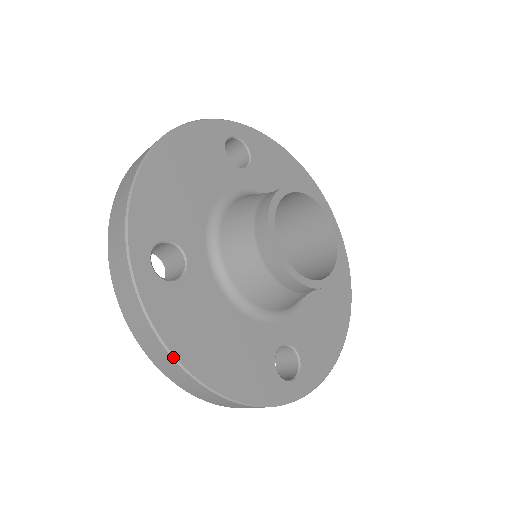
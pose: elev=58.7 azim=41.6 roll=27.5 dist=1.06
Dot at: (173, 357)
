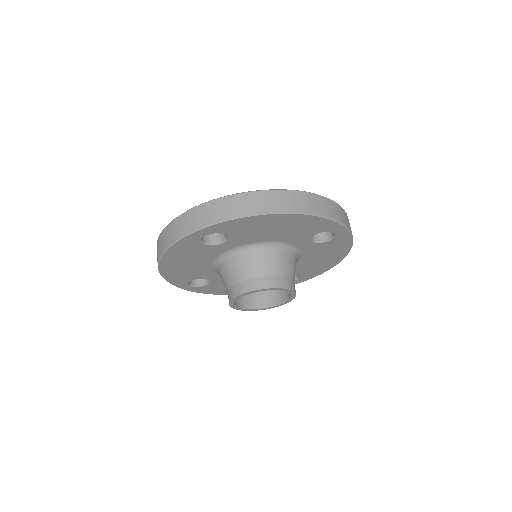
Dot at: (162, 255)
